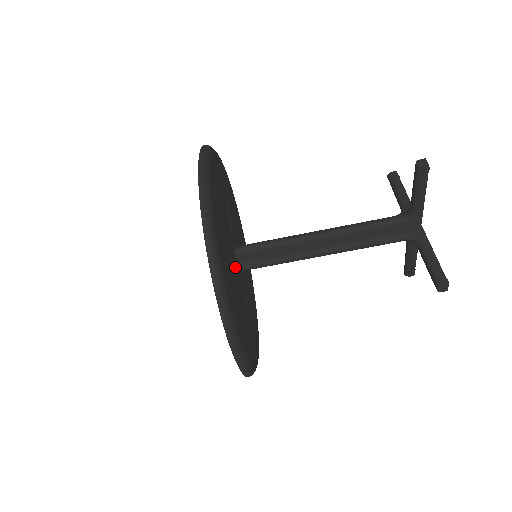
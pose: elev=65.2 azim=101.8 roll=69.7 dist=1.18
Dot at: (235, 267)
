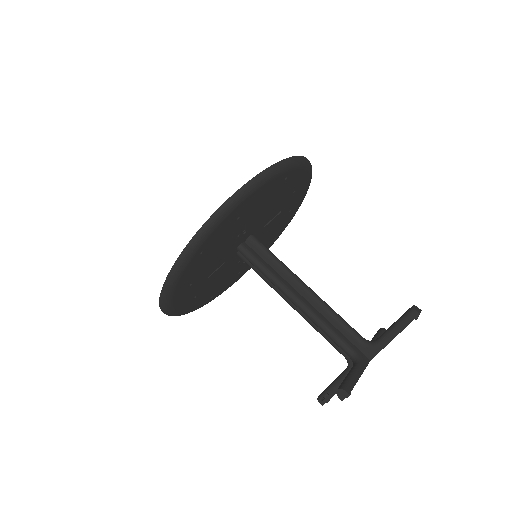
Dot at: (241, 236)
